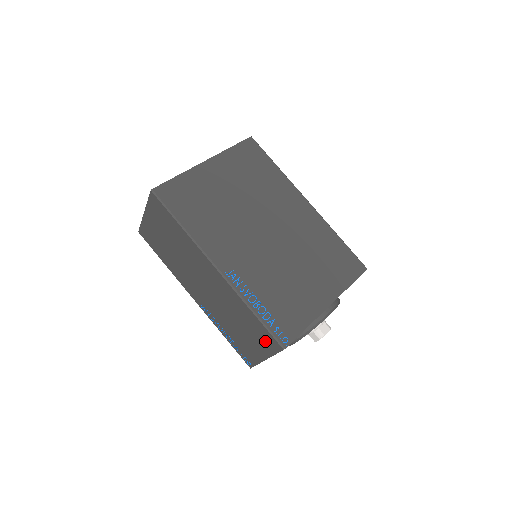
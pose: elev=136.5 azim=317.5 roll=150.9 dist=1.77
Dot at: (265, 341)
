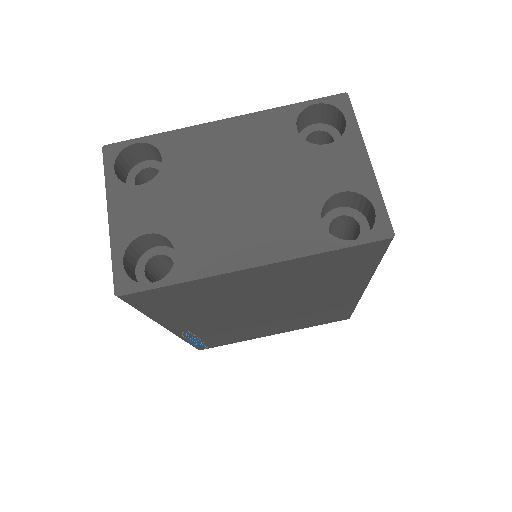
Dot at: occluded
